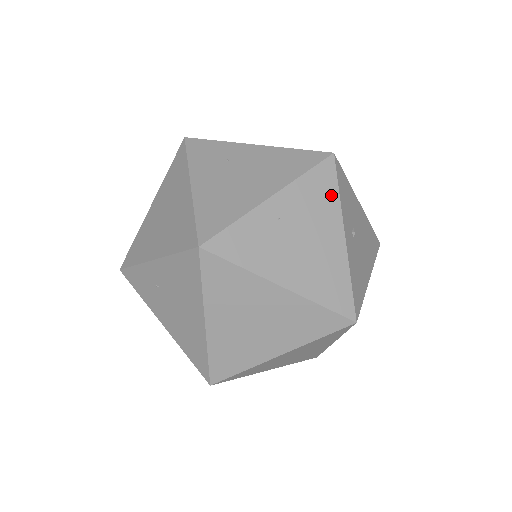
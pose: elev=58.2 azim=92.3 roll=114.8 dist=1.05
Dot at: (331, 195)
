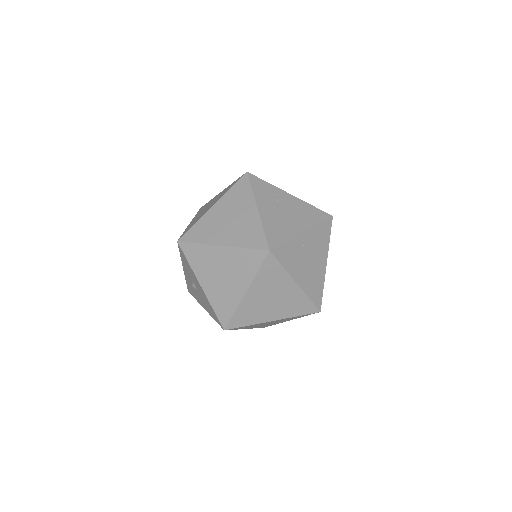
Dot at: (327, 239)
